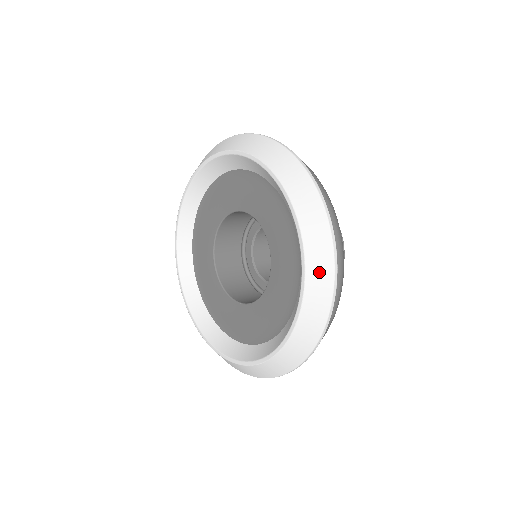
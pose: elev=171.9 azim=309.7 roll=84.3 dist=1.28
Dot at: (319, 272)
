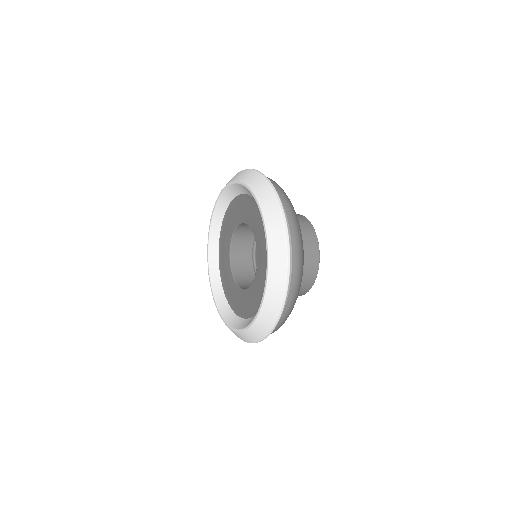
Dot at: (274, 224)
